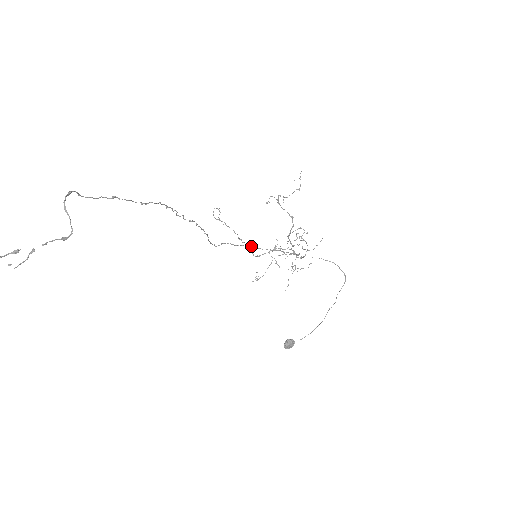
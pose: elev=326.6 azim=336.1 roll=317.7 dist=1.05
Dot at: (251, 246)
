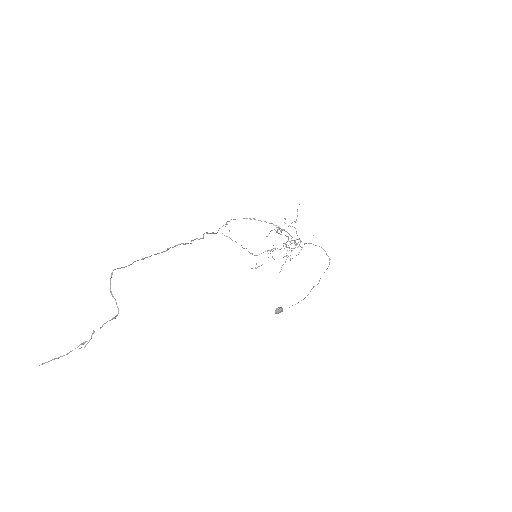
Dot at: occluded
